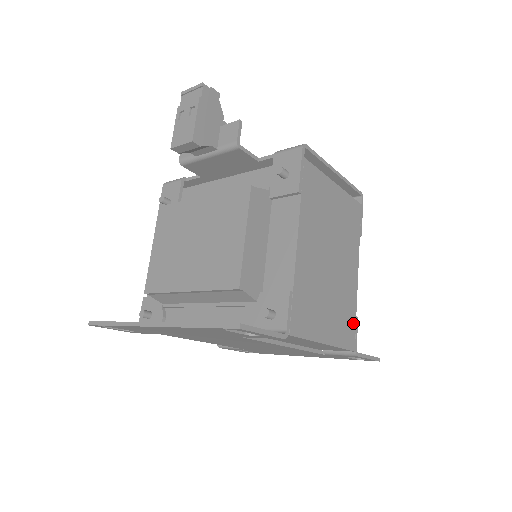
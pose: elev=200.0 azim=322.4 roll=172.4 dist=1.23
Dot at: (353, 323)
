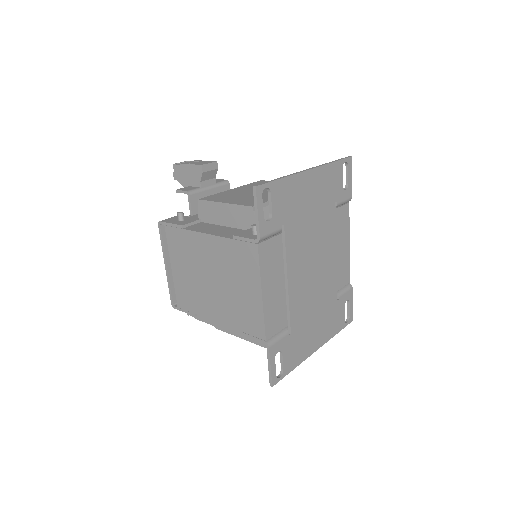
Dot at: occluded
